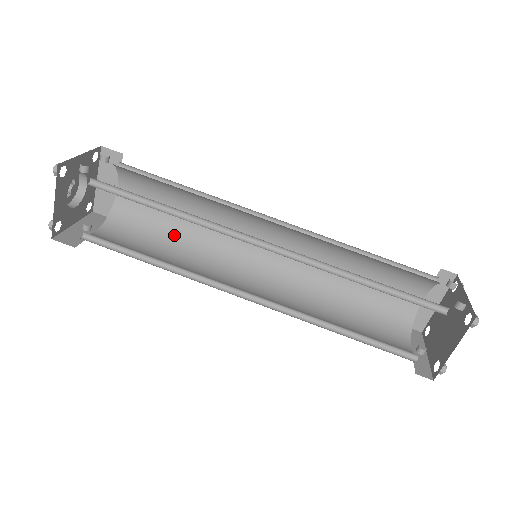
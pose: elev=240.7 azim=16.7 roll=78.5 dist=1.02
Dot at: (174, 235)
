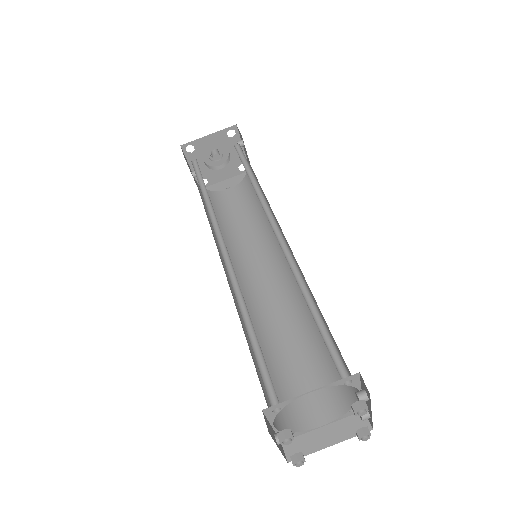
Dot at: (222, 226)
